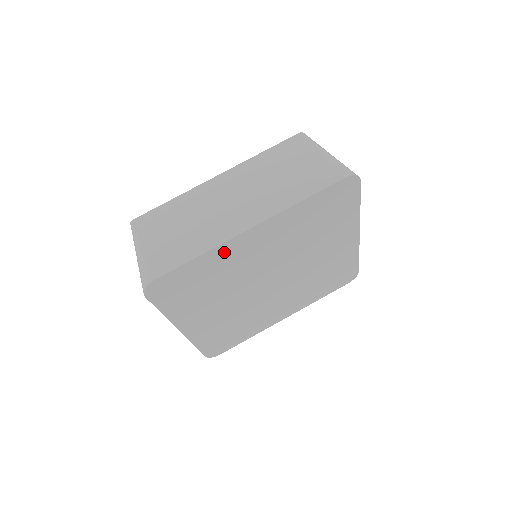
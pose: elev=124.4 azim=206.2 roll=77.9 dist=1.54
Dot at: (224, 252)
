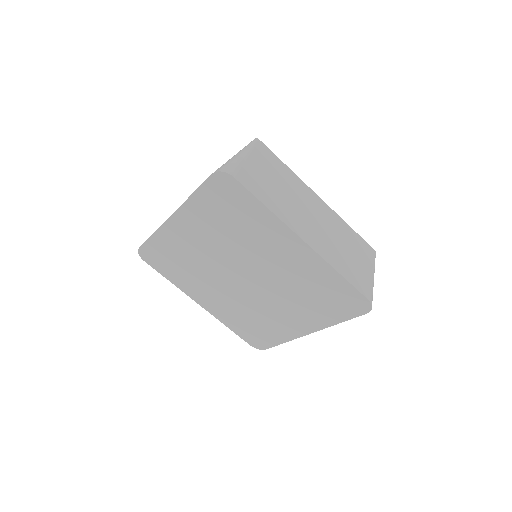
Dot at: (168, 235)
